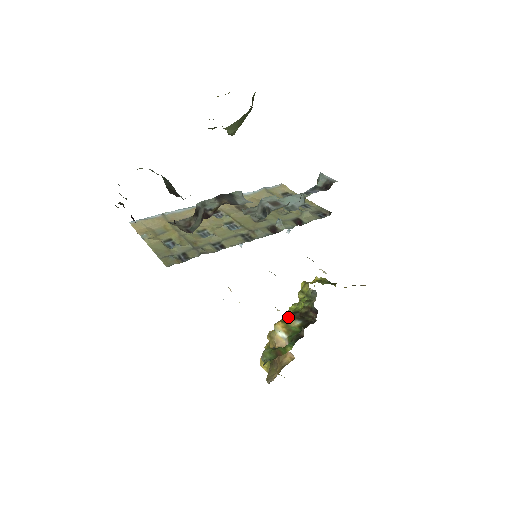
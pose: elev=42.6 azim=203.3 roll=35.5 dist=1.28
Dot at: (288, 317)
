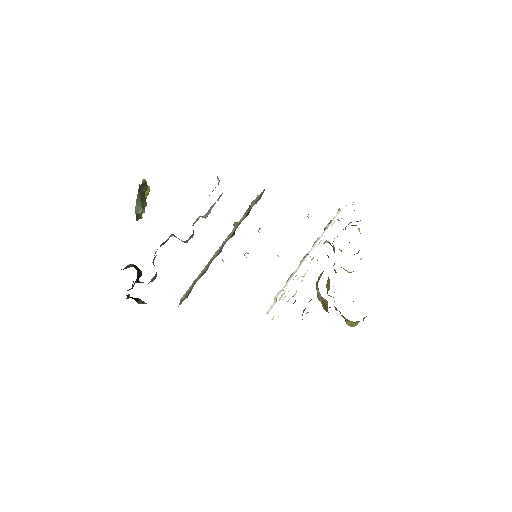
Dot at: occluded
